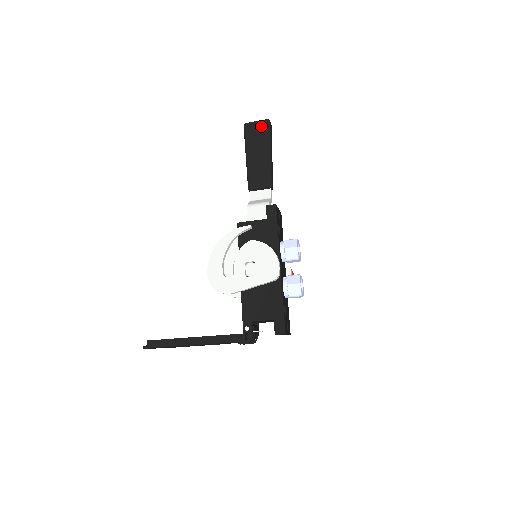
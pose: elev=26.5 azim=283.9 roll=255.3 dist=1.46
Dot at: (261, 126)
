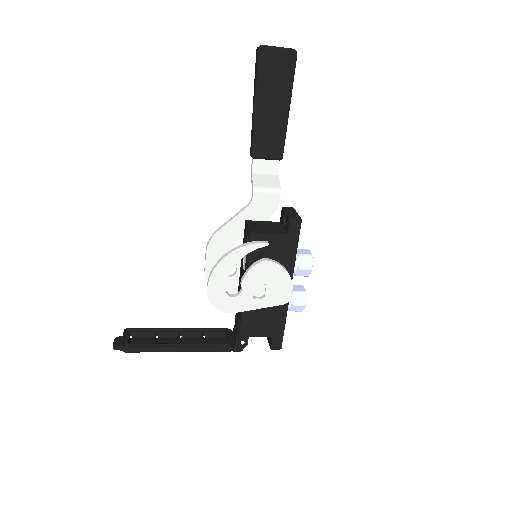
Dot at: (284, 60)
